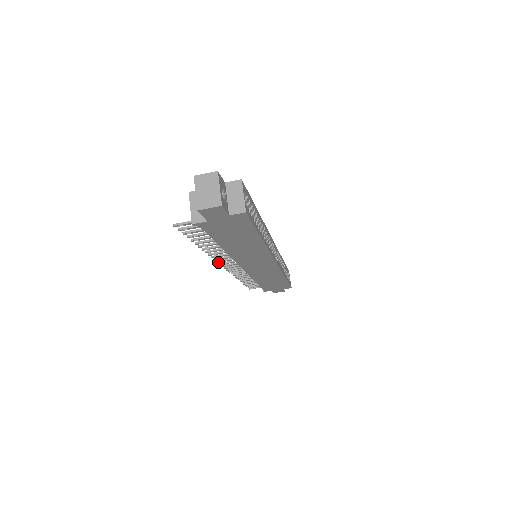
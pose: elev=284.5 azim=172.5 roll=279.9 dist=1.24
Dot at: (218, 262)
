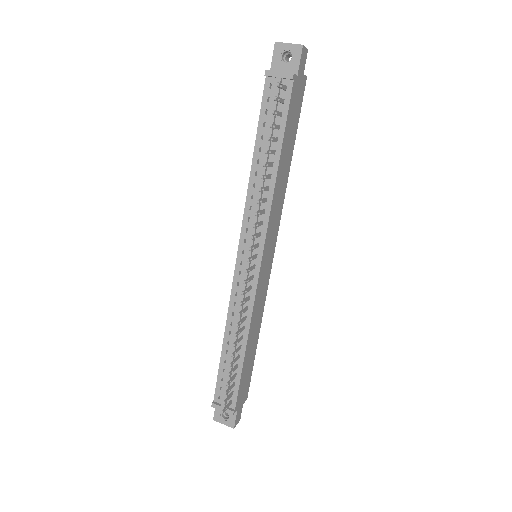
Dot at: (253, 238)
